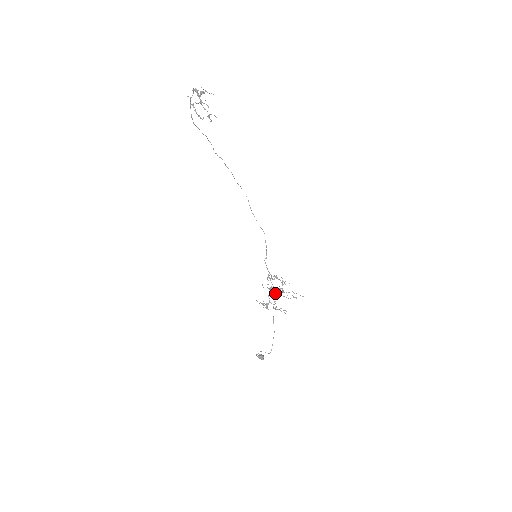
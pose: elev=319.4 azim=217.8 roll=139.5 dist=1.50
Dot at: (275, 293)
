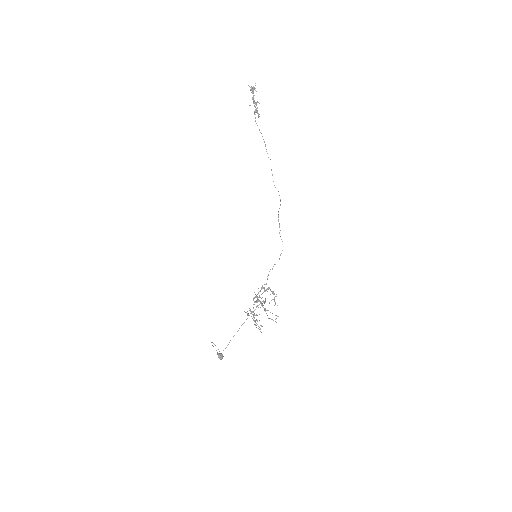
Dot at: occluded
